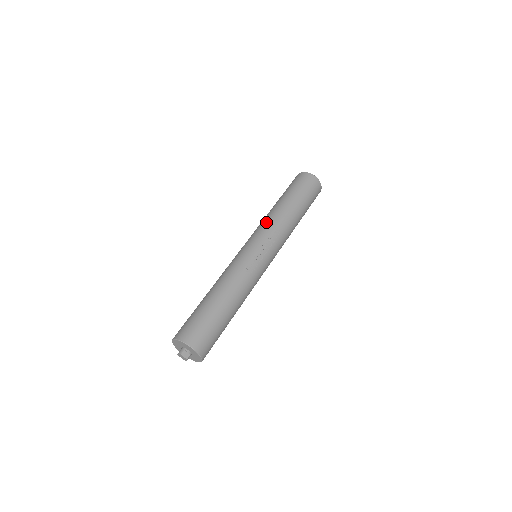
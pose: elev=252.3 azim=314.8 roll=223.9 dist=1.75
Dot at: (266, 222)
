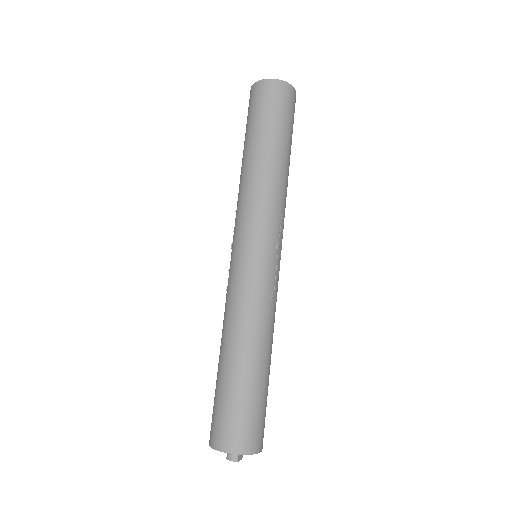
Dot at: (265, 201)
